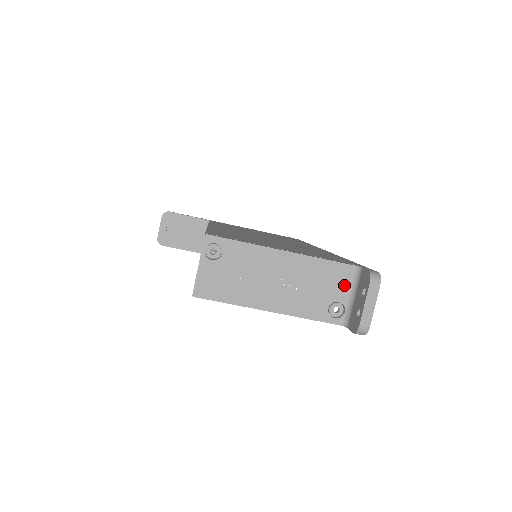
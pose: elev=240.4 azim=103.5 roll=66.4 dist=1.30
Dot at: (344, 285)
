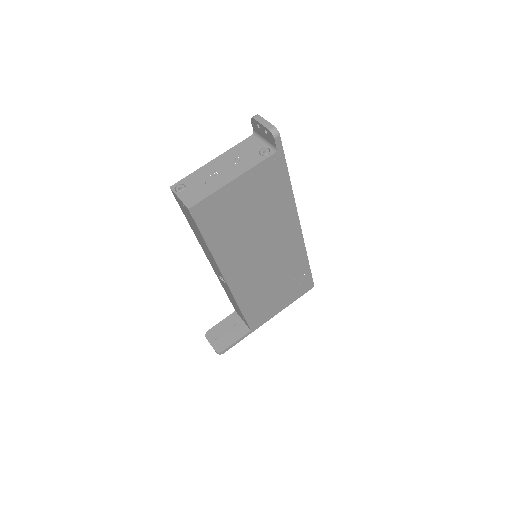
Dot at: (256, 143)
